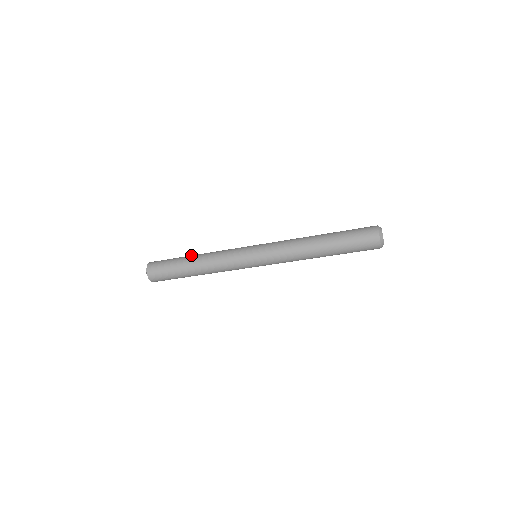
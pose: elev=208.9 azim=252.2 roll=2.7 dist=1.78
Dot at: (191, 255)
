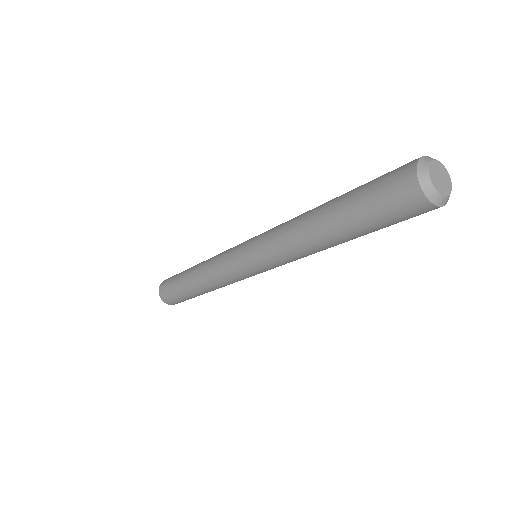
Dot at: (189, 269)
